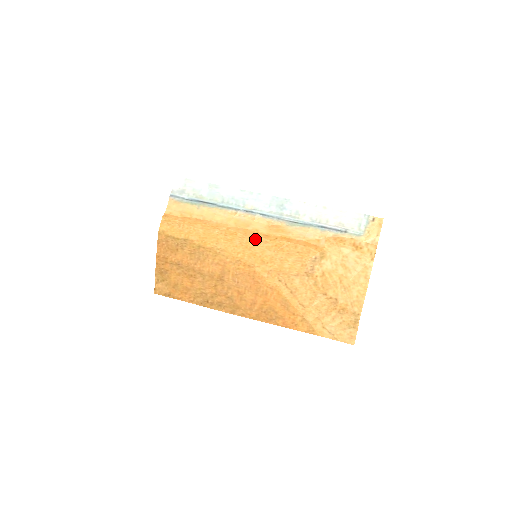
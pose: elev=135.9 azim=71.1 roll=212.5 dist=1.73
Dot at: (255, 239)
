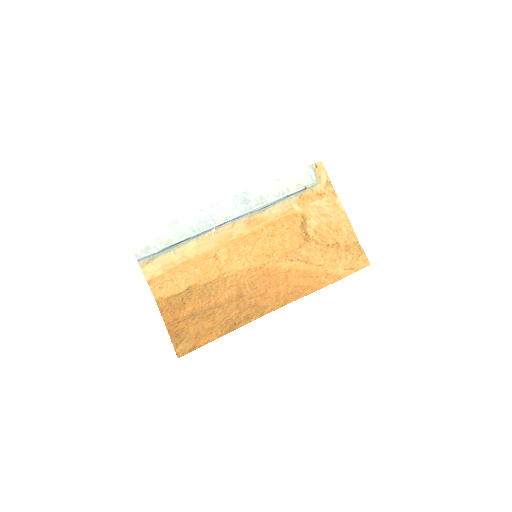
Dot at: (248, 243)
